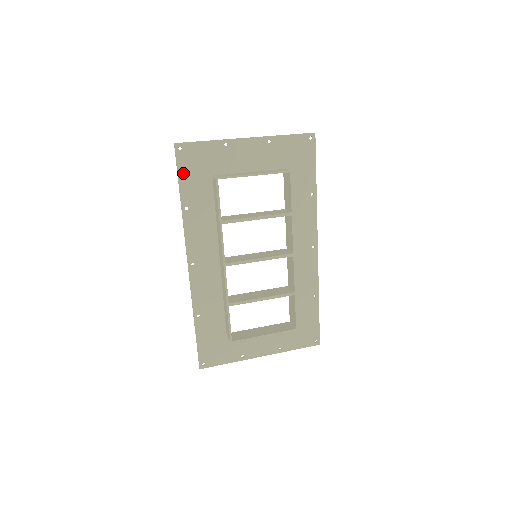
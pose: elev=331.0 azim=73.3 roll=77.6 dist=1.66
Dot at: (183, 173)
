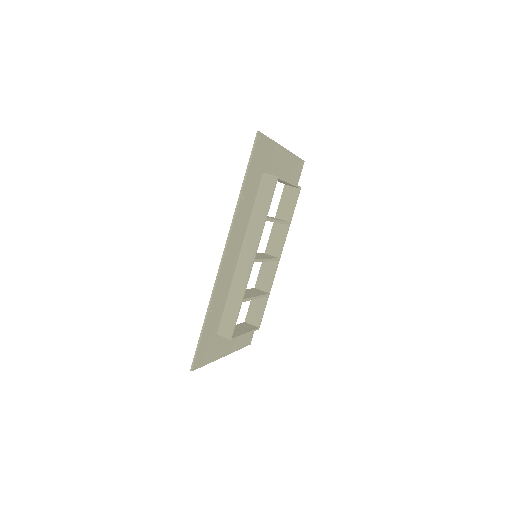
Dot at: (253, 162)
